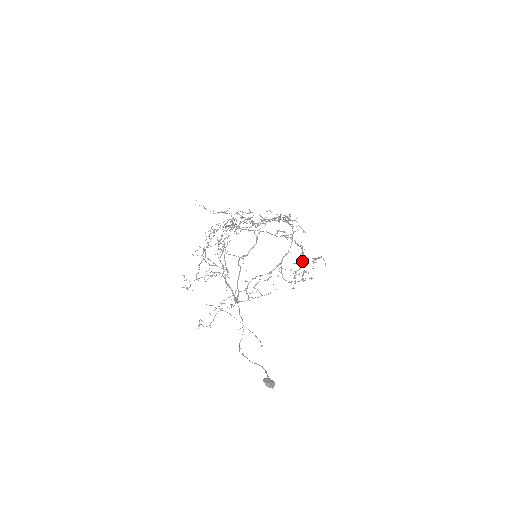
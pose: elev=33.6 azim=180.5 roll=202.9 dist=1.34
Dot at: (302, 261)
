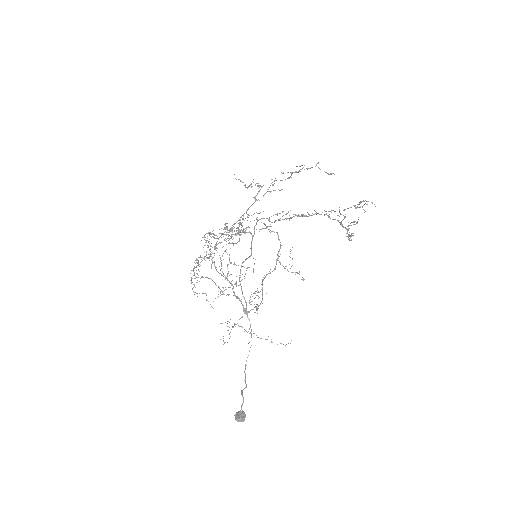
Dot at: (334, 219)
